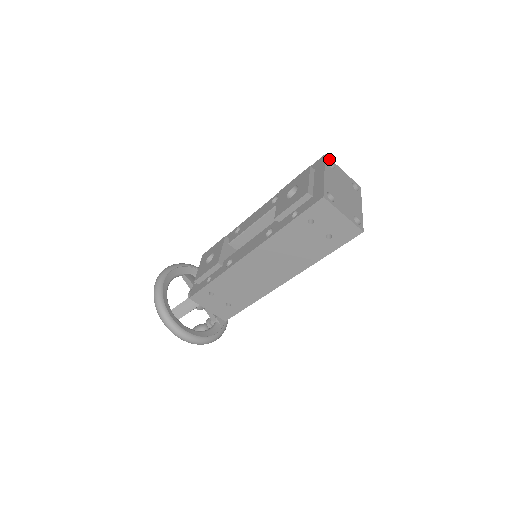
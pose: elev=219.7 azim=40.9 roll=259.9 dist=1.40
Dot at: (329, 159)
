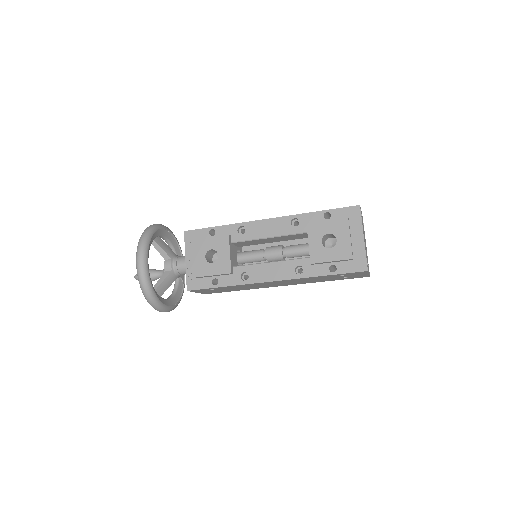
Dot at: occluded
